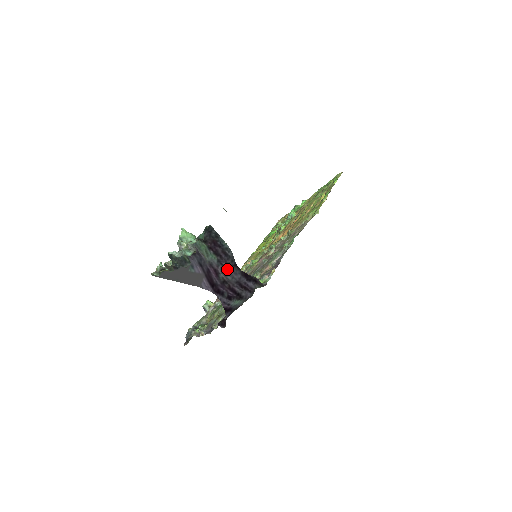
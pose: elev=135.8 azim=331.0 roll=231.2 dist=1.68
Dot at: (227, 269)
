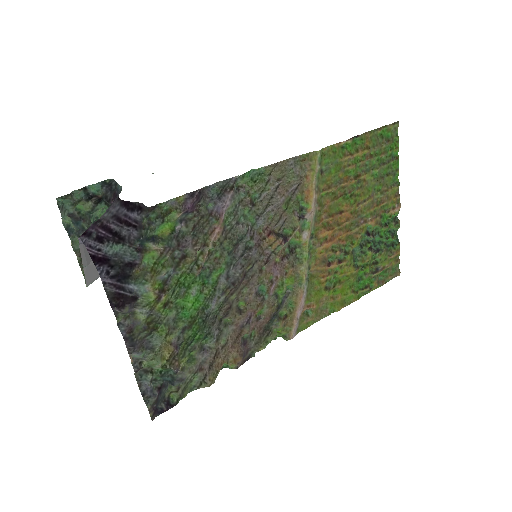
Dot at: (109, 208)
